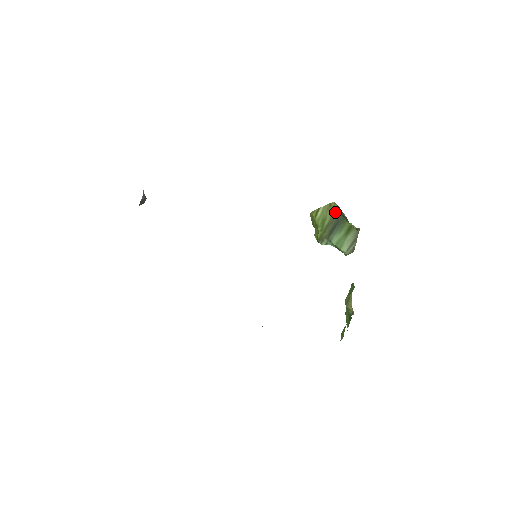
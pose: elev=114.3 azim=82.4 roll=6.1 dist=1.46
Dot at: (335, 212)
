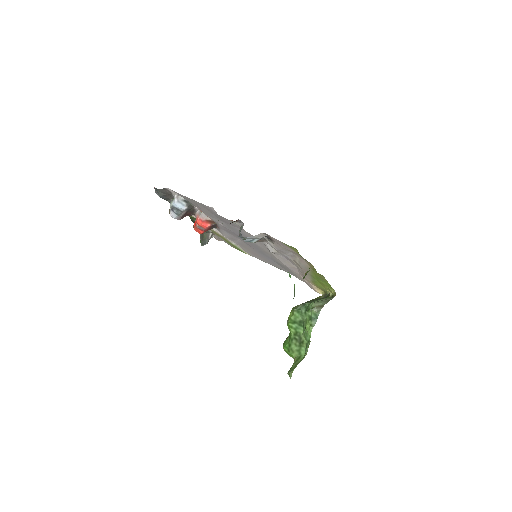
Dot at: (320, 298)
